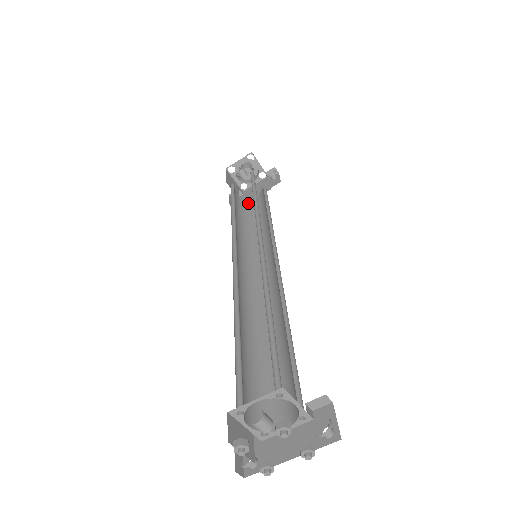
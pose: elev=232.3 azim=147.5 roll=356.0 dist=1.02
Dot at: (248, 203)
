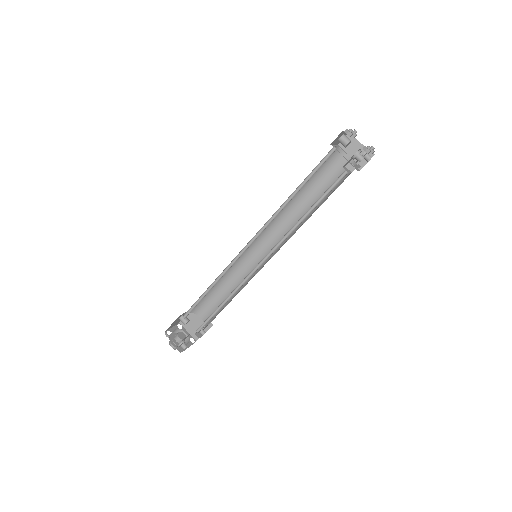
Dot at: (202, 326)
